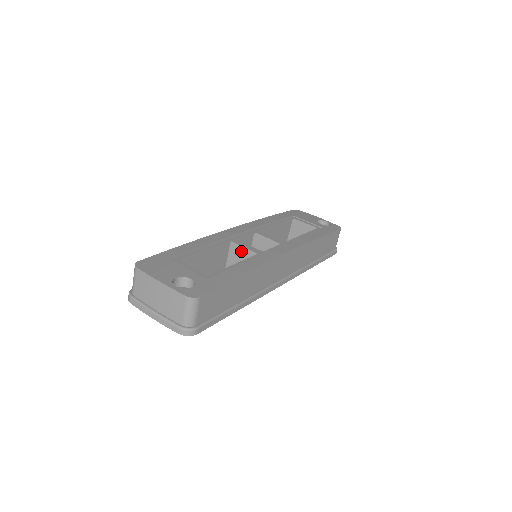
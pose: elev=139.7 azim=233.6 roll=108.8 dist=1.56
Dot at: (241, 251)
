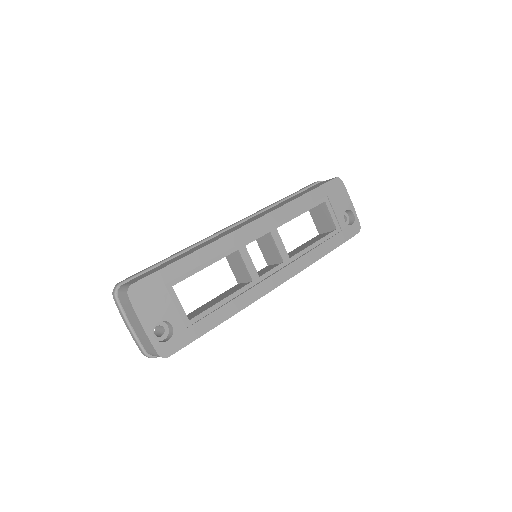
Dot at: (242, 262)
